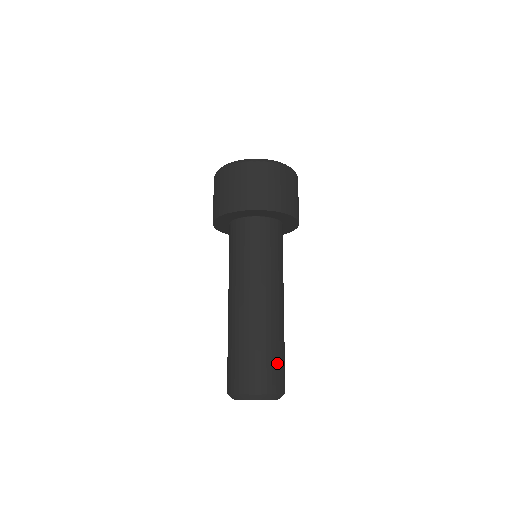
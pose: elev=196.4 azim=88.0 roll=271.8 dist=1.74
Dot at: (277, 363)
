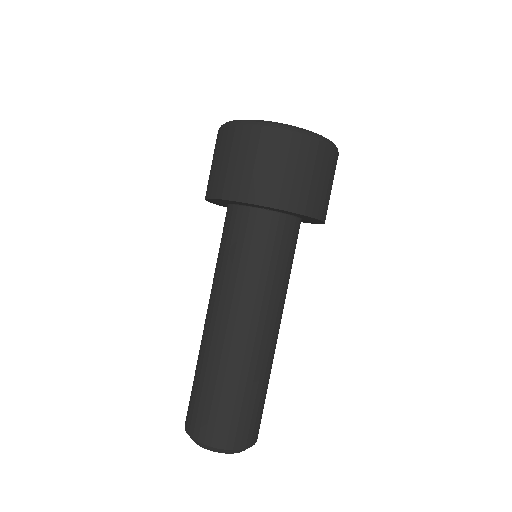
Dot at: (264, 403)
